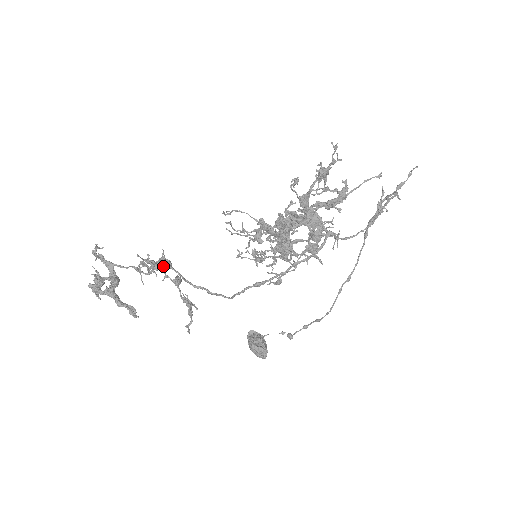
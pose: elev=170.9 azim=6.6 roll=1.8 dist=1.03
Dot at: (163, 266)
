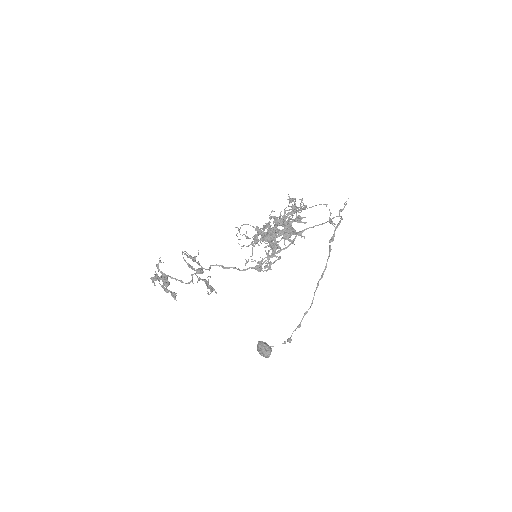
Dot at: (197, 263)
